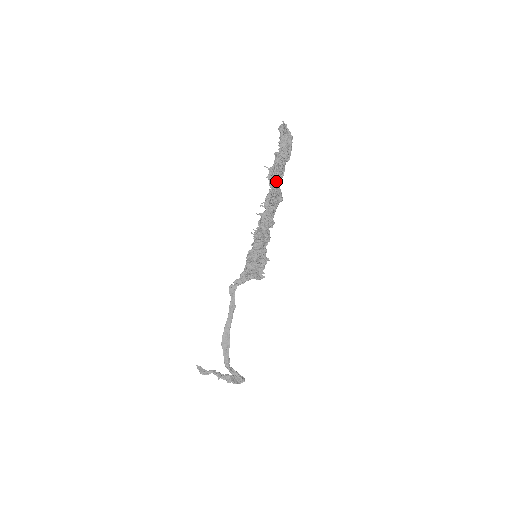
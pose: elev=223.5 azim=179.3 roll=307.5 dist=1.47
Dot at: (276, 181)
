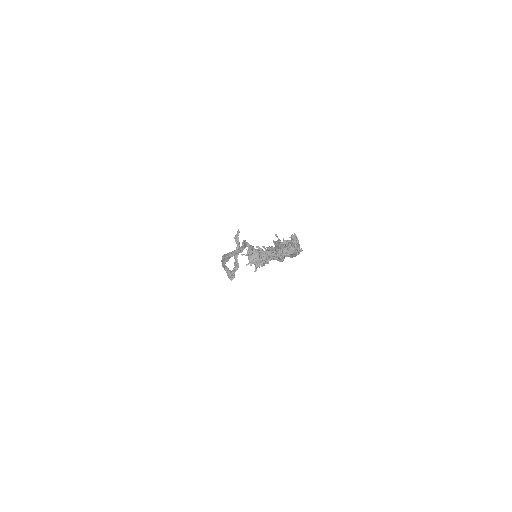
Dot at: occluded
